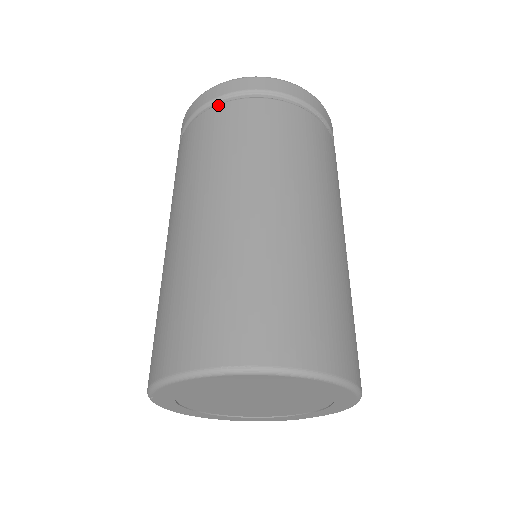
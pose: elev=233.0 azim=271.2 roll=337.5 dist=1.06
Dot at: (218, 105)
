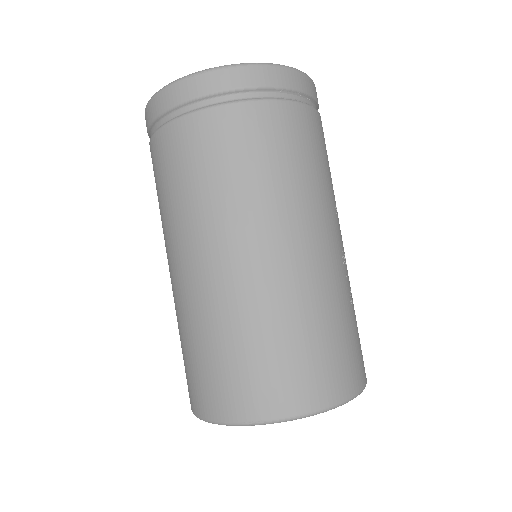
Dot at: (175, 120)
